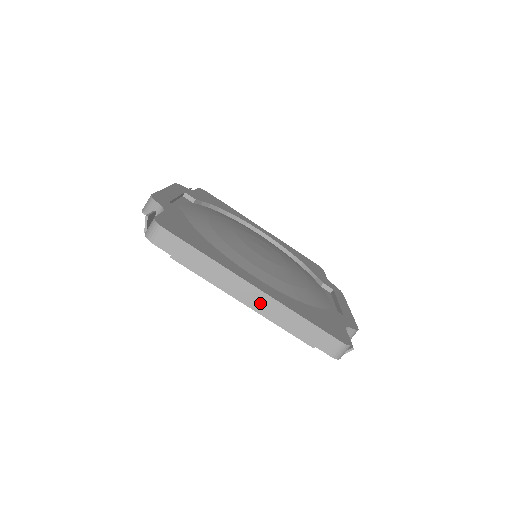
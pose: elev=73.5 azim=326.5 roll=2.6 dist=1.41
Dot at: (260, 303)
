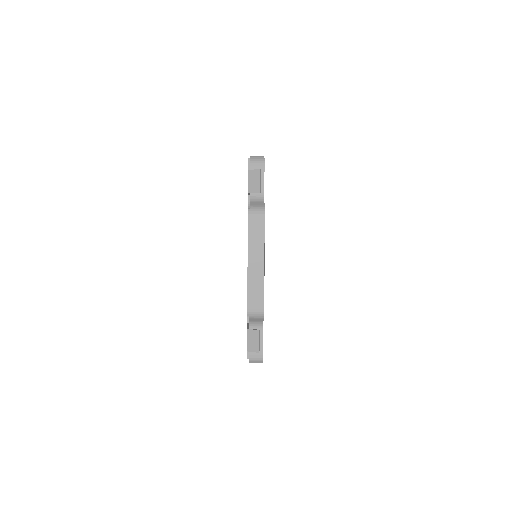
Dot at: occluded
